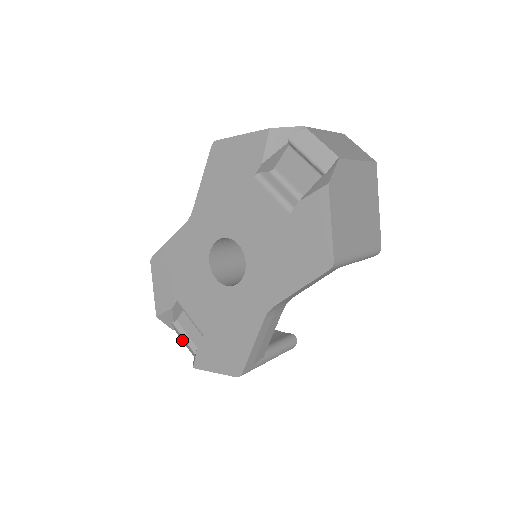
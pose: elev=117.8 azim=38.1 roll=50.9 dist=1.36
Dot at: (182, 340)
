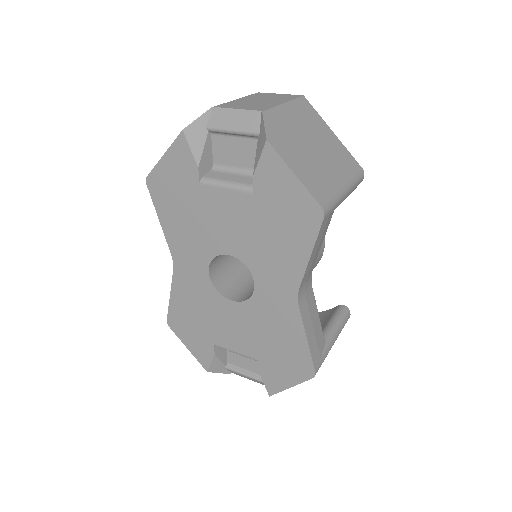
Dot at: occluded
